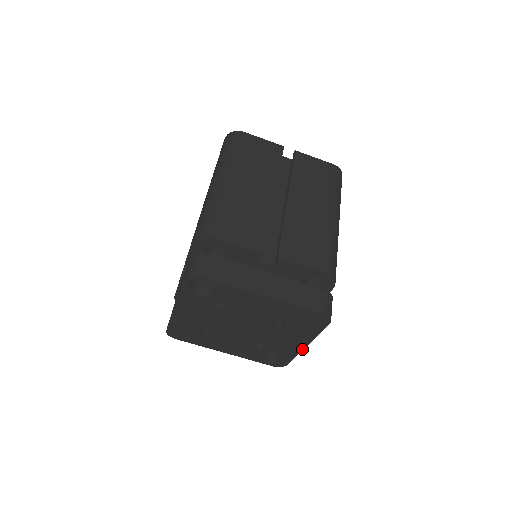
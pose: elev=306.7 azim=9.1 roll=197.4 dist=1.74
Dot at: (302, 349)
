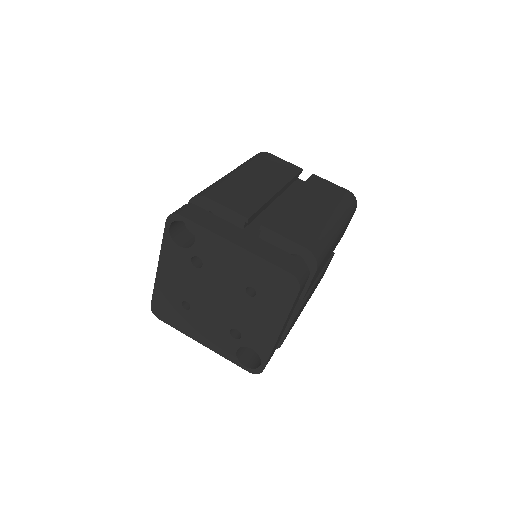
Dot at: (276, 339)
